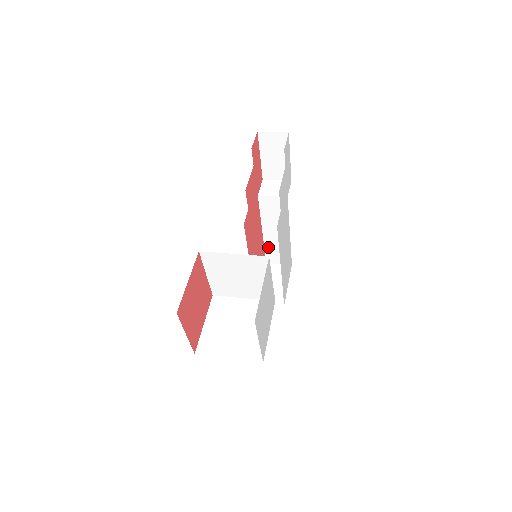
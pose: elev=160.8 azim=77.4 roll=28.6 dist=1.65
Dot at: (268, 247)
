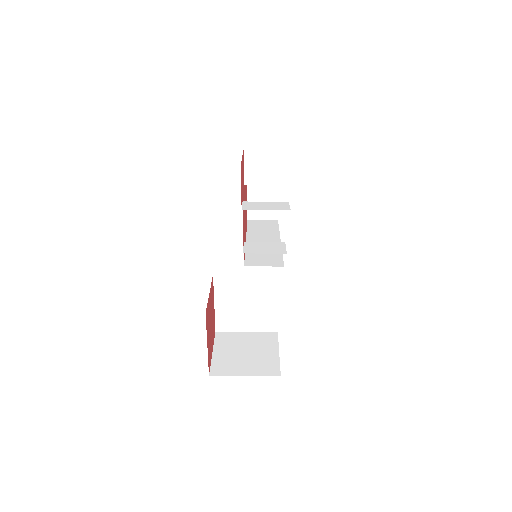
Dot at: occluded
